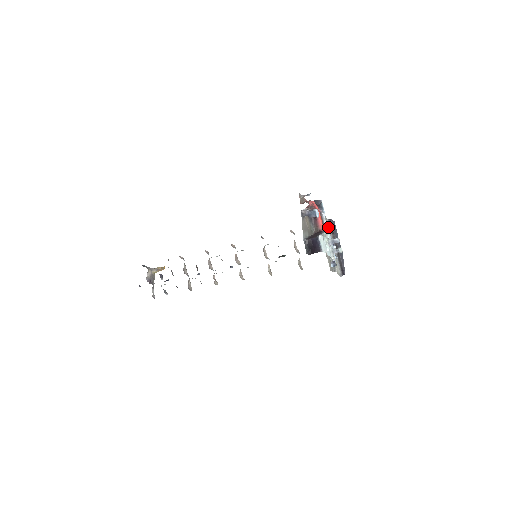
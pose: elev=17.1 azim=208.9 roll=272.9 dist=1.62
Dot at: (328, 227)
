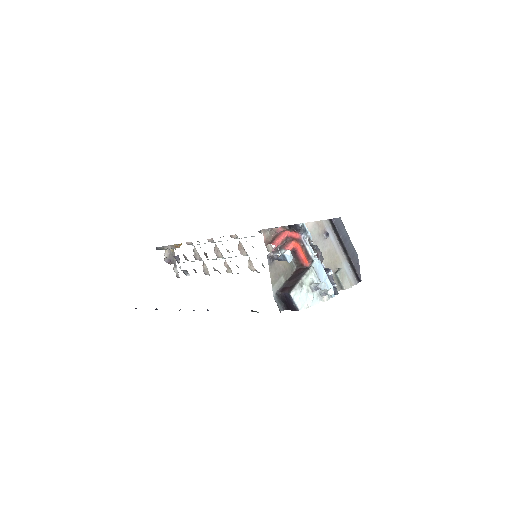
Dot at: (318, 251)
